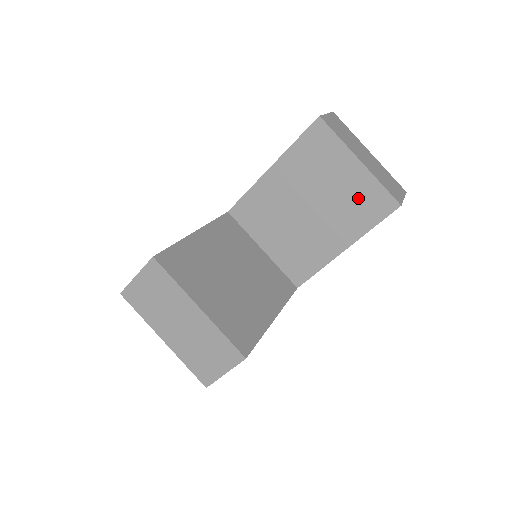
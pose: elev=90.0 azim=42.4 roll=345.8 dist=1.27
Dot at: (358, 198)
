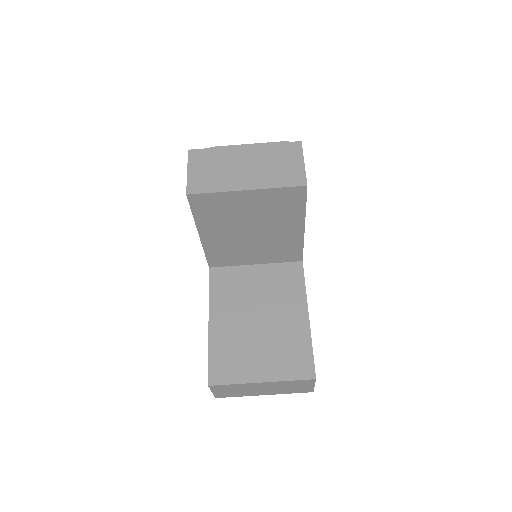
Dot at: (274, 205)
